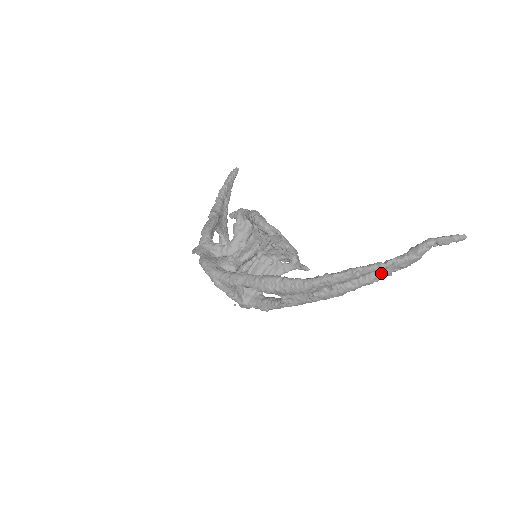
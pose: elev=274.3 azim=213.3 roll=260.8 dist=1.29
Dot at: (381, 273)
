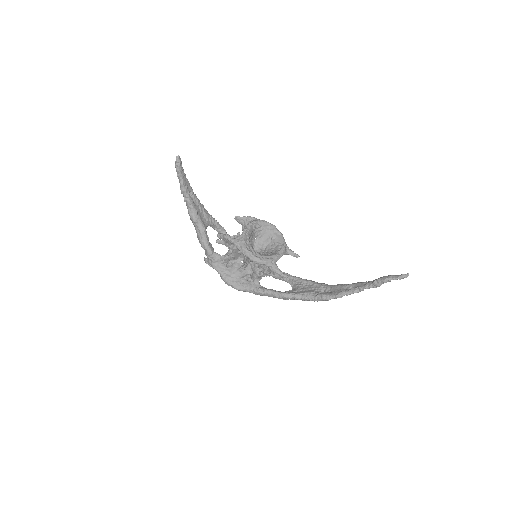
Dot at: occluded
